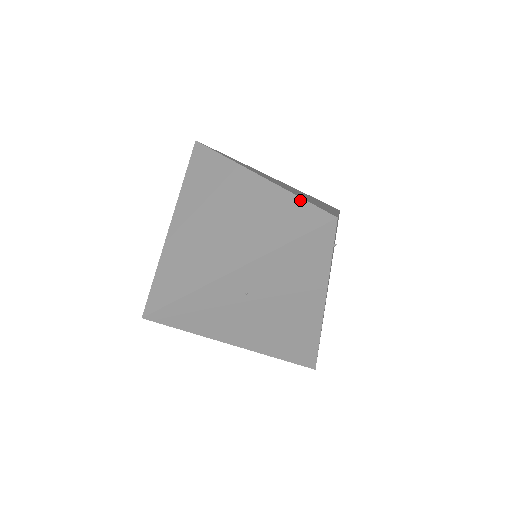
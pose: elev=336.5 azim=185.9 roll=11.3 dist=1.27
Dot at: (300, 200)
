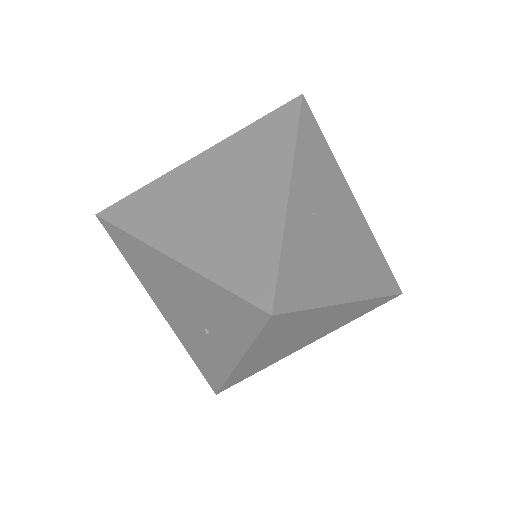
Dot at: (260, 120)
